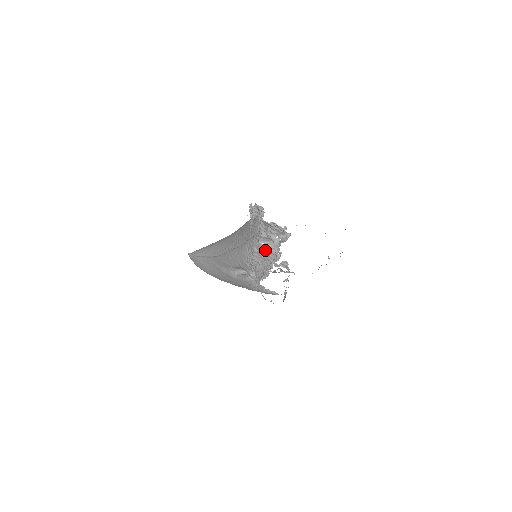
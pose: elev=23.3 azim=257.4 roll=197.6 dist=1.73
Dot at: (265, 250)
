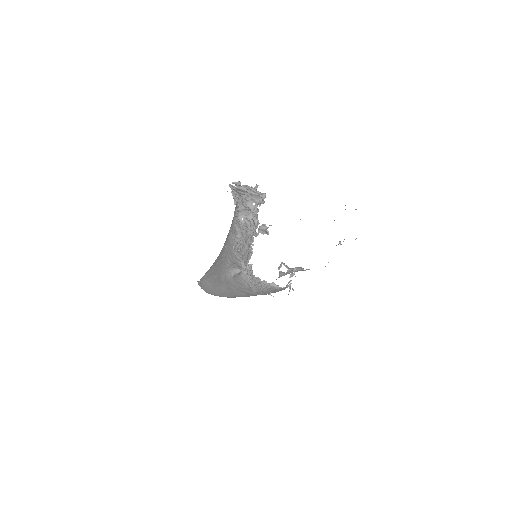
Dot at: (245, 225)
